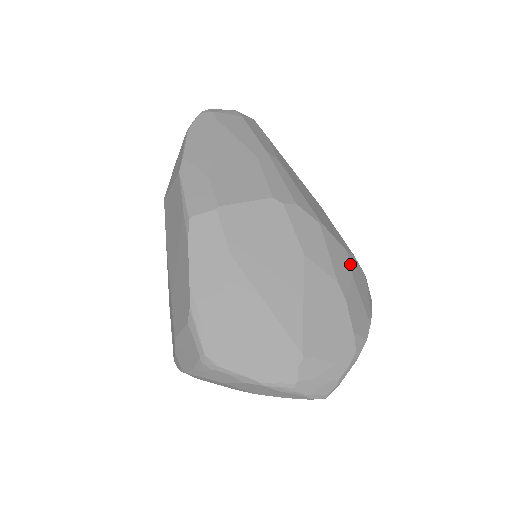
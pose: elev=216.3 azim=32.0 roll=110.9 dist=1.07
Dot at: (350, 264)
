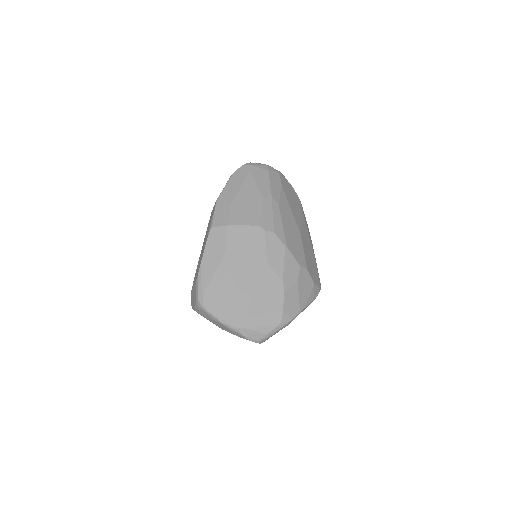
Dot at: (299, 274)
